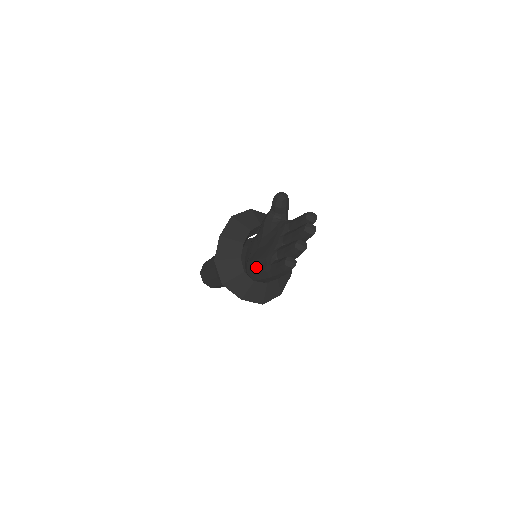
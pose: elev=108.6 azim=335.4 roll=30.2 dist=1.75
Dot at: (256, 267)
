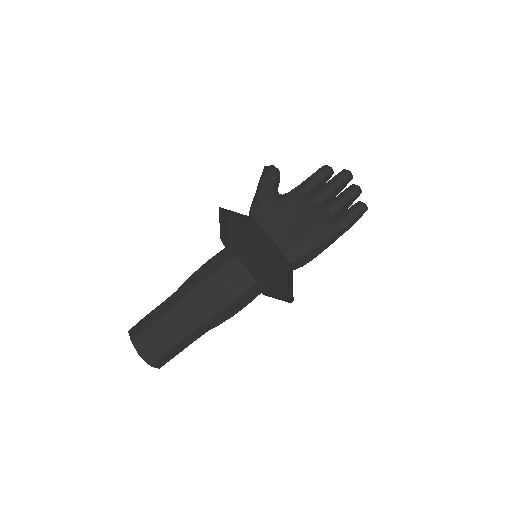
Dot at: (317, 240)
